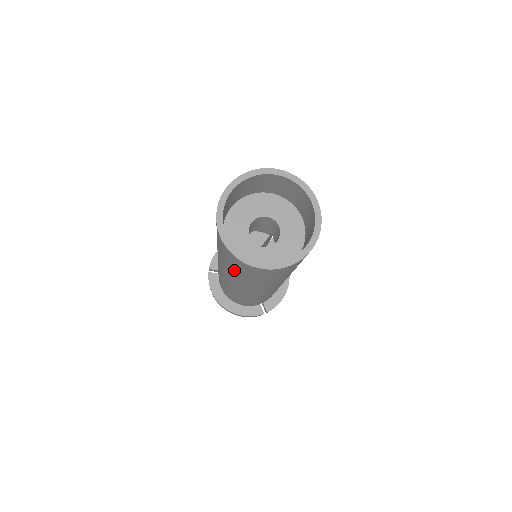
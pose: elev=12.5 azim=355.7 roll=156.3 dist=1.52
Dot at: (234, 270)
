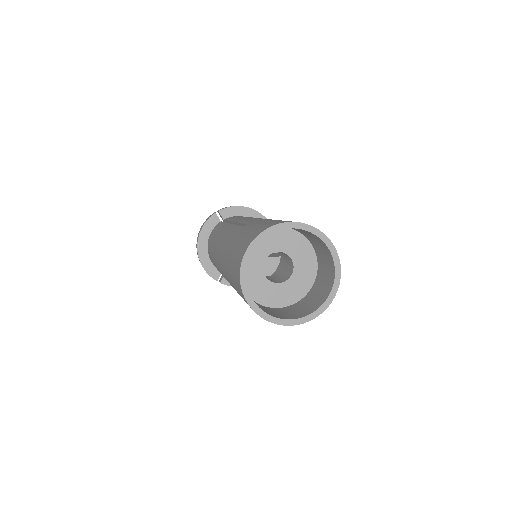
Dot at: (230, 266)
